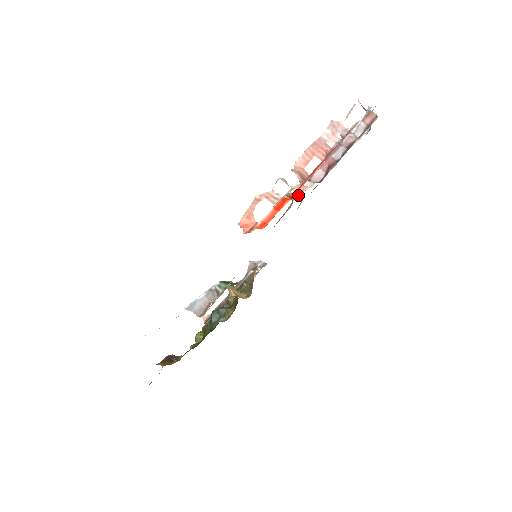
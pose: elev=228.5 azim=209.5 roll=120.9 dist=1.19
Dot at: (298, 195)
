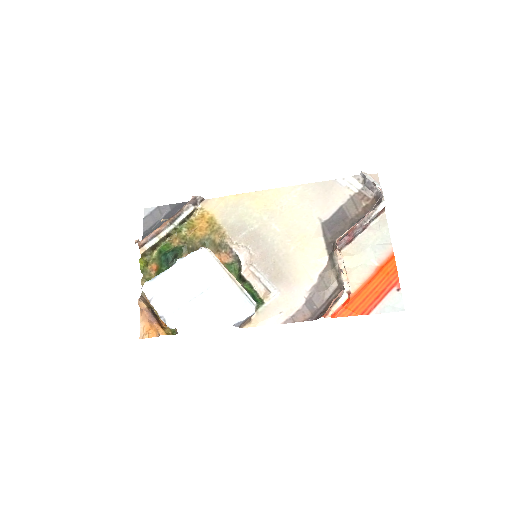
Dot at: (352, 293)
